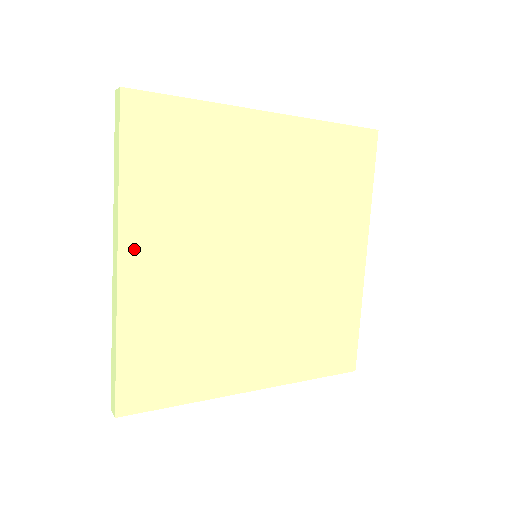
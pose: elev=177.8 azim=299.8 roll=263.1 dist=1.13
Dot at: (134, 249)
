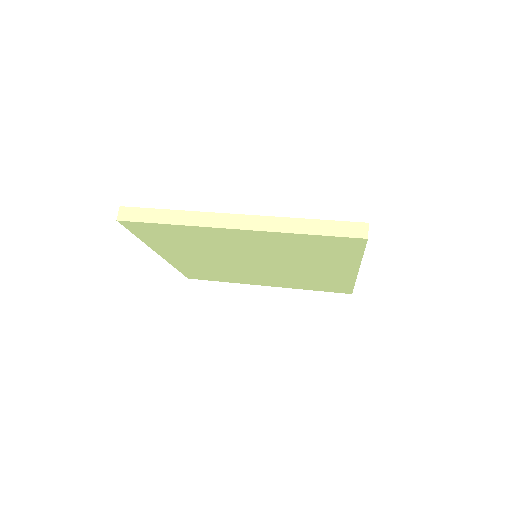
Dot at: (166, 254)
